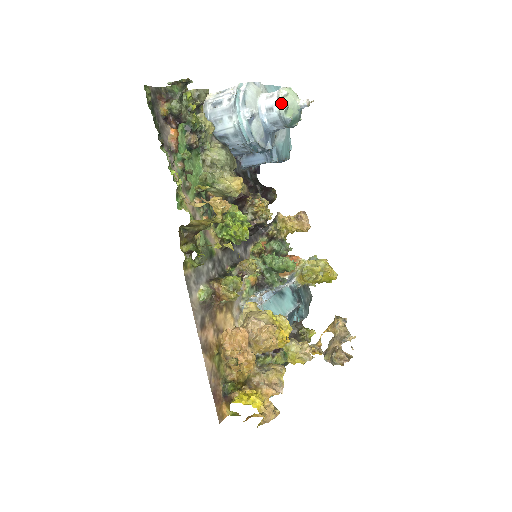
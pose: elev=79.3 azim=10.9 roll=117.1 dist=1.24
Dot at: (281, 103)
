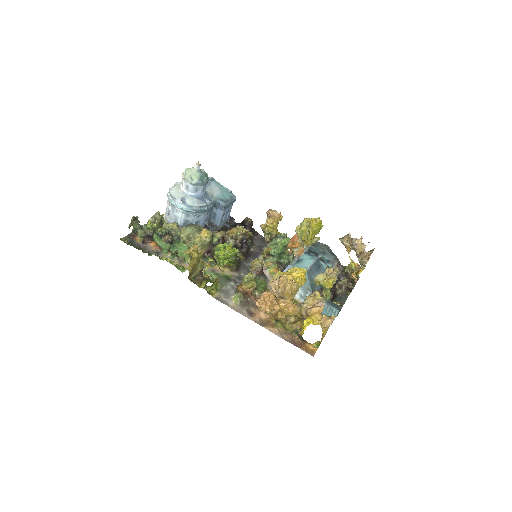
Dot at: (186, 179)
